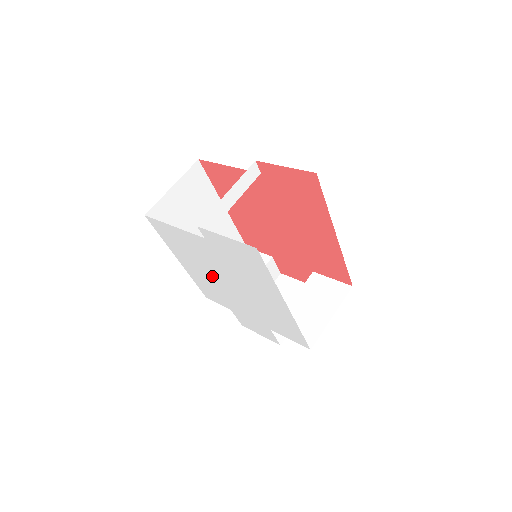
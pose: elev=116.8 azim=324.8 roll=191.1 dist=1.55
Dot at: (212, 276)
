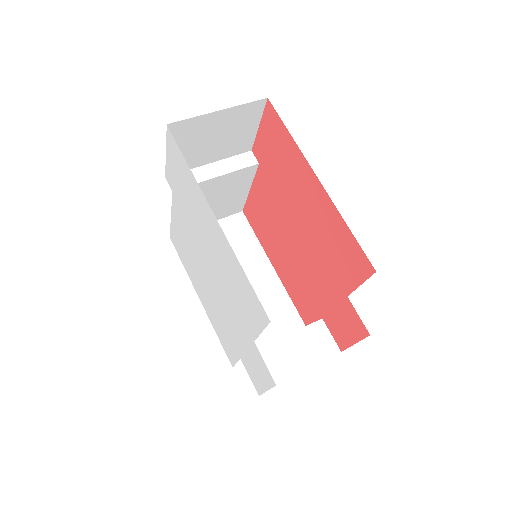
Dot at: (205, 280)
